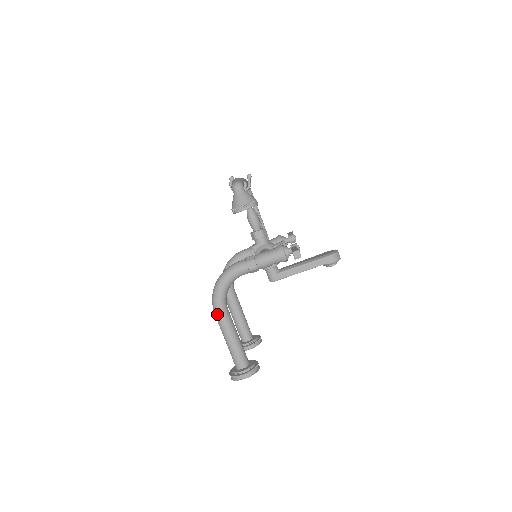
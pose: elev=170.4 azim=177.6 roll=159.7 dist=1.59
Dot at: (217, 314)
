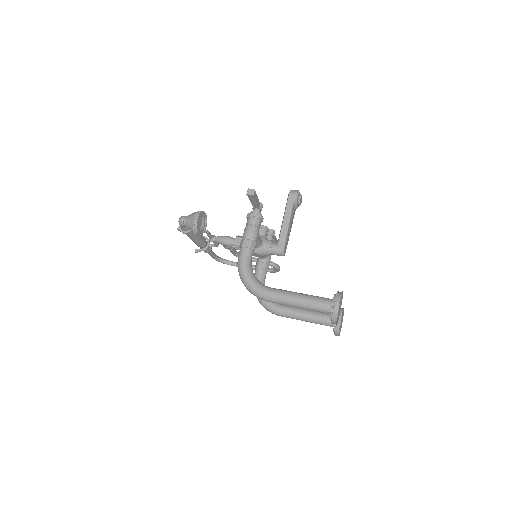
Dot at: (268, 297)
